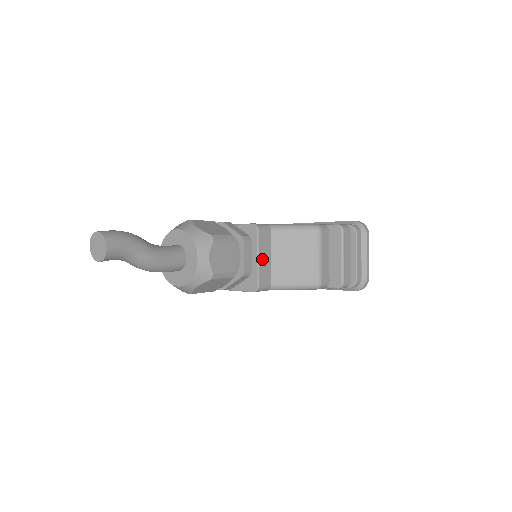
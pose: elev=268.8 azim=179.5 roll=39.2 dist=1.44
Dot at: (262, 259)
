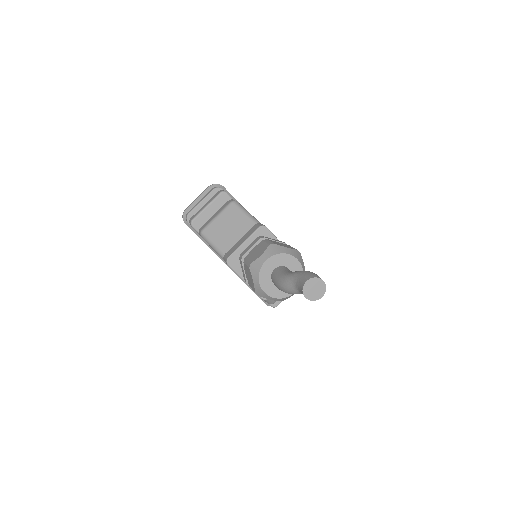
Dot at: occluded
